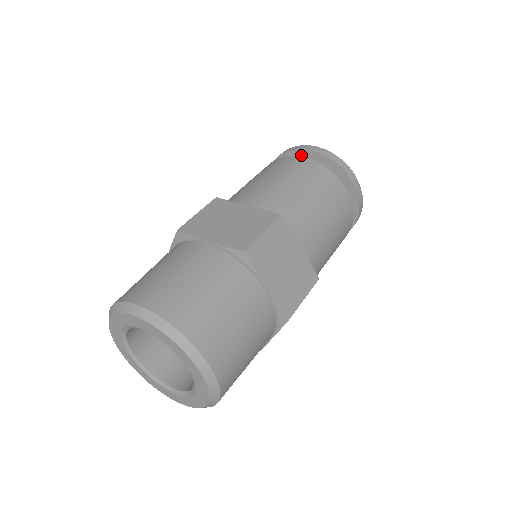
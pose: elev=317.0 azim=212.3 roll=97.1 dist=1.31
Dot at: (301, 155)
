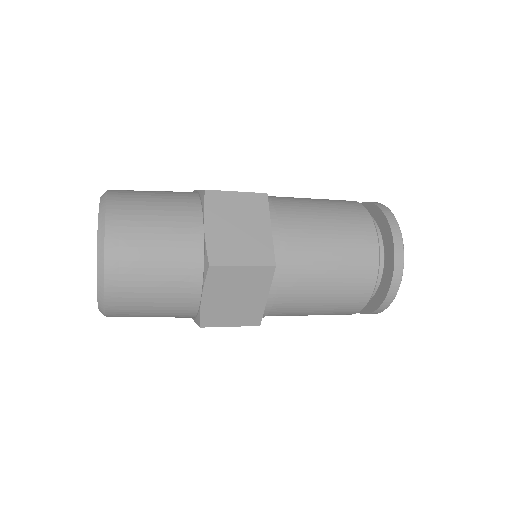
Dot at: occluded
